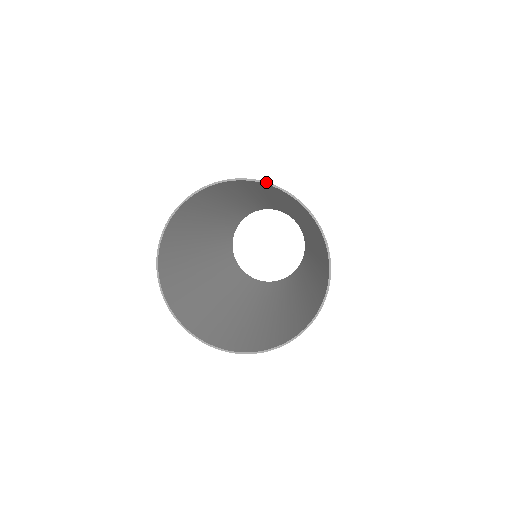
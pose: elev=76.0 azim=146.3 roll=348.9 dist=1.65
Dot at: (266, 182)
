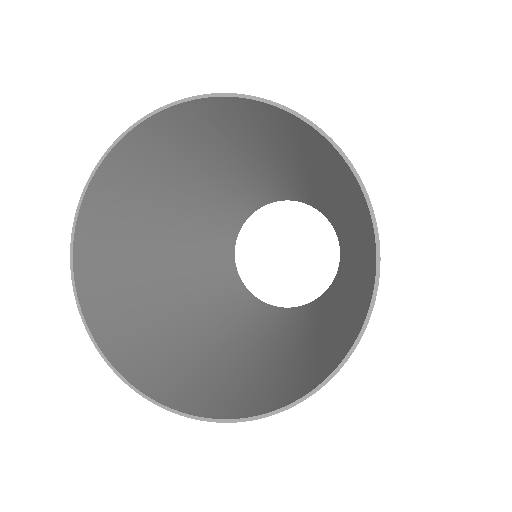
Dot at: (159, 109)
